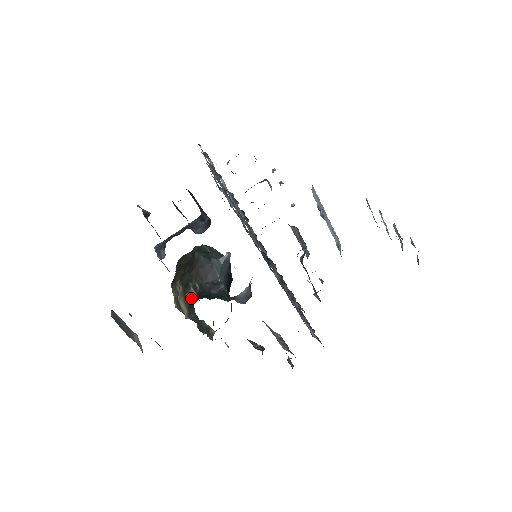
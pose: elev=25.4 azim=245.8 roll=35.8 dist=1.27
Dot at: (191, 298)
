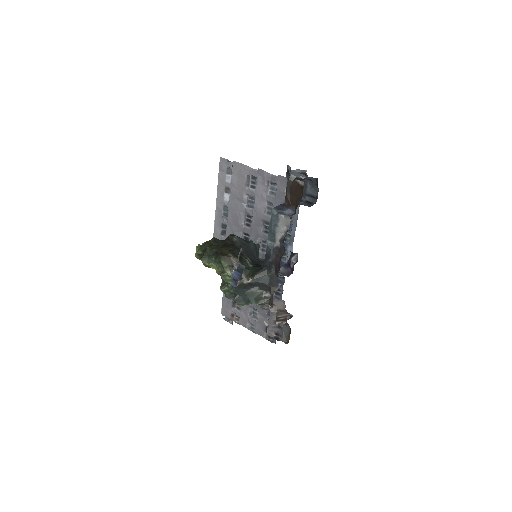
Dot at: (248, 267)
